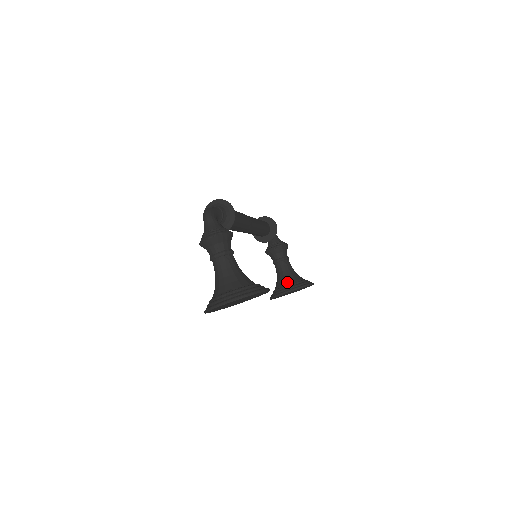
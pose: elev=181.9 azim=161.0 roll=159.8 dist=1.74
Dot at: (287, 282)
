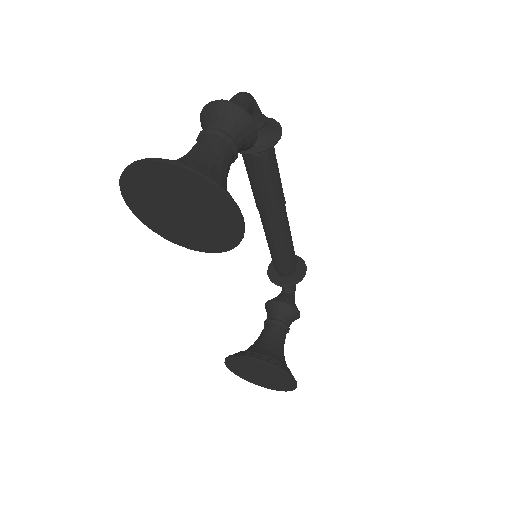
Dot at: (265, 350)
